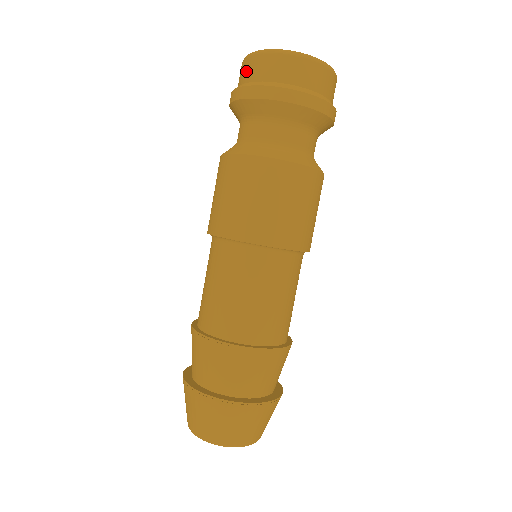
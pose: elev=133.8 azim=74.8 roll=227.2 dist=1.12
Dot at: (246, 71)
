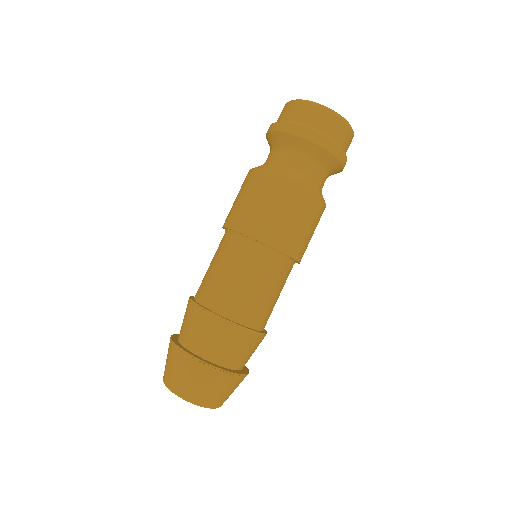
Dot at: (282, 113)
